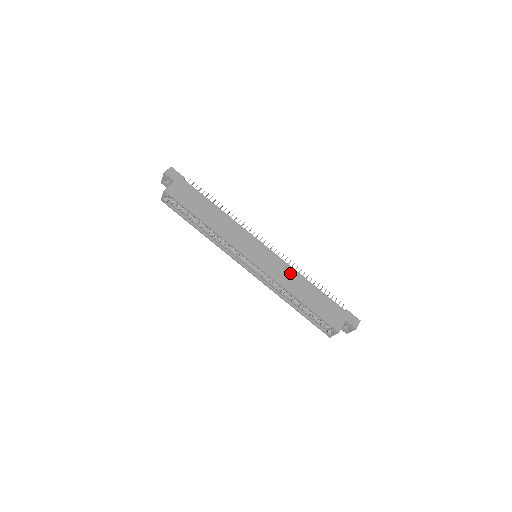
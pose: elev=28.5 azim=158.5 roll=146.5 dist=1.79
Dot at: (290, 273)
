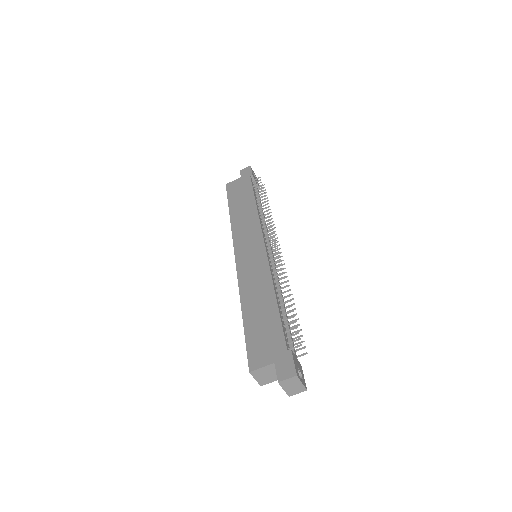
Dot at: (262, 279)
